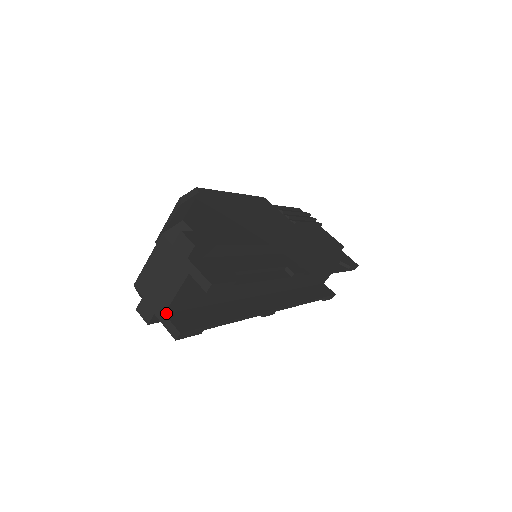
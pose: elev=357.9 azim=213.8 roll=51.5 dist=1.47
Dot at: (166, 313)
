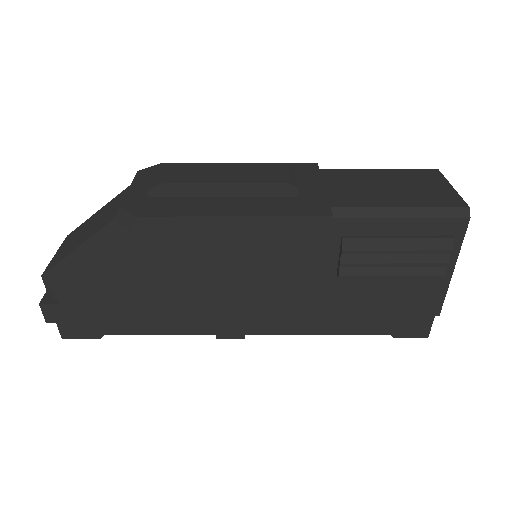
Dot at: occluded
